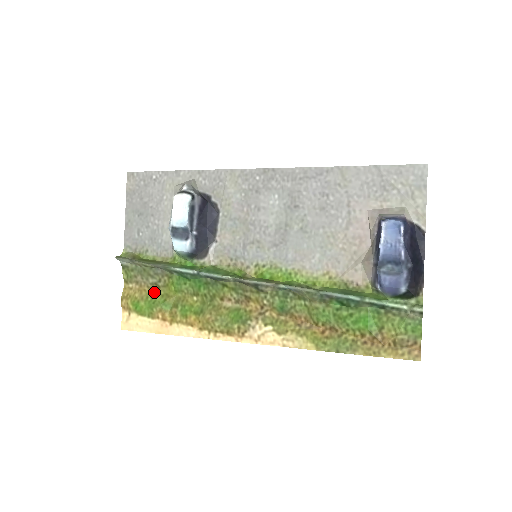
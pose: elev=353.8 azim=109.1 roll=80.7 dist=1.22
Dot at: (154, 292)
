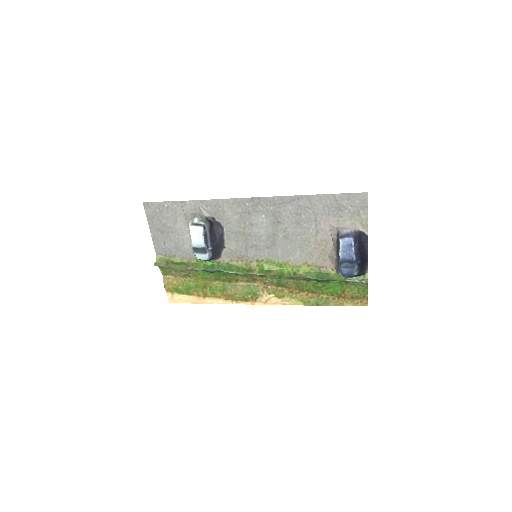
Dot at: (187, 280)
